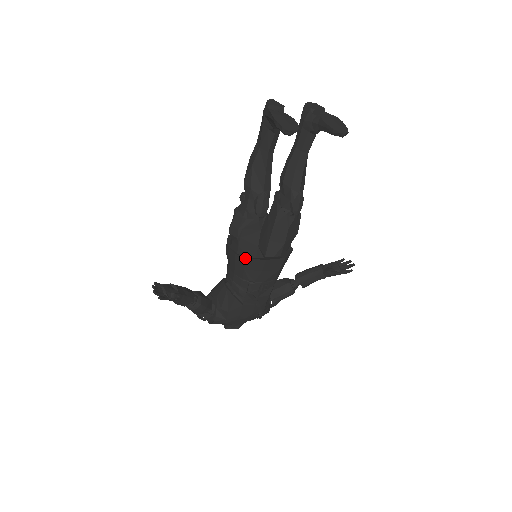
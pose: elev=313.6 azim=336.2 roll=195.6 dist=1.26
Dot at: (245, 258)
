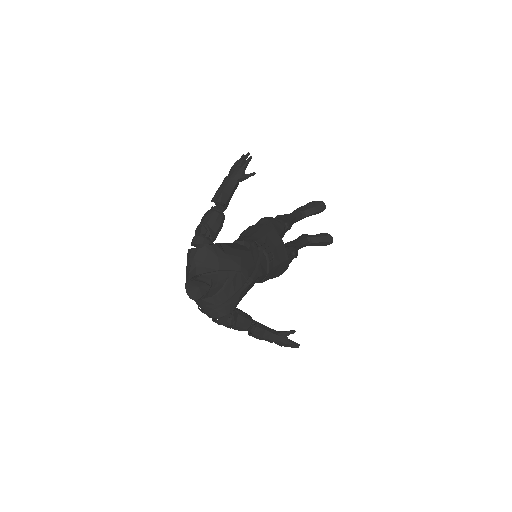
Dot at: (273, 228)
